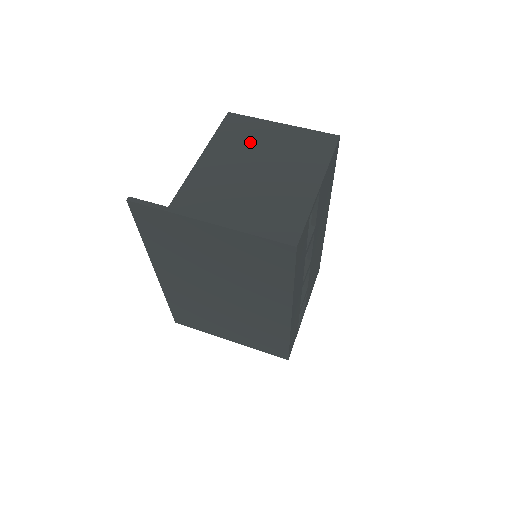
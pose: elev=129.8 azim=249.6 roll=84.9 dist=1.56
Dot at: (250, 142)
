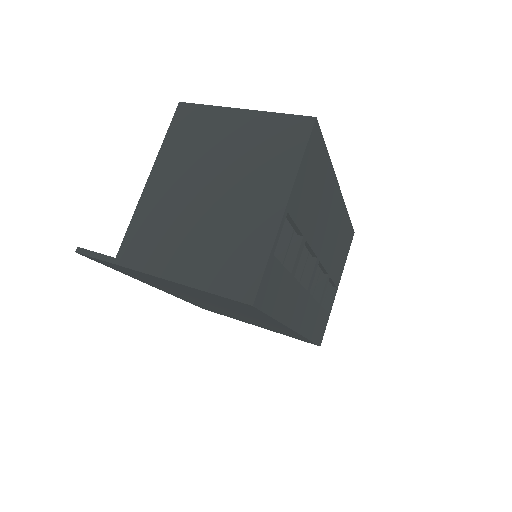
Dot at: (203, 147)
